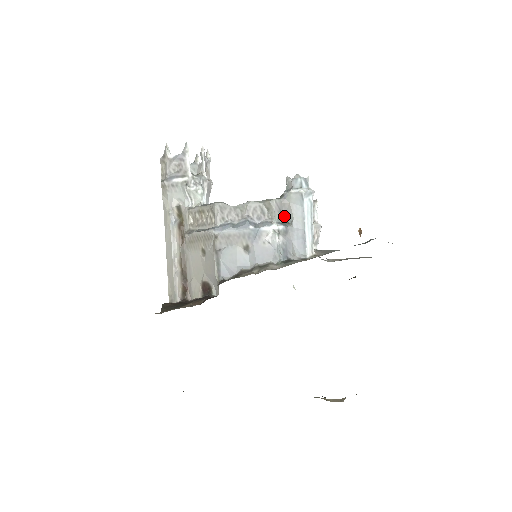
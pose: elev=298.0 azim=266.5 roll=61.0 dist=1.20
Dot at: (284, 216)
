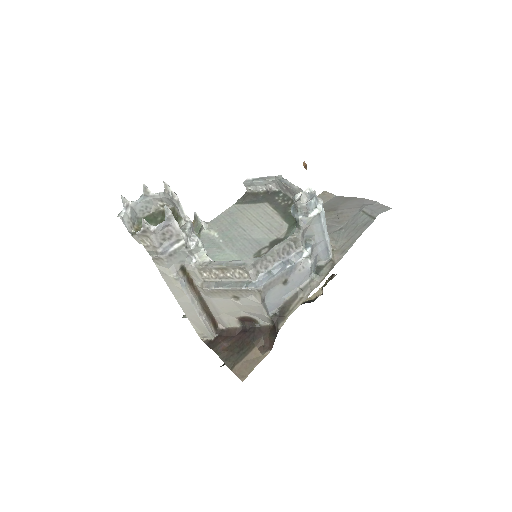
Dot at: (304, 236)
